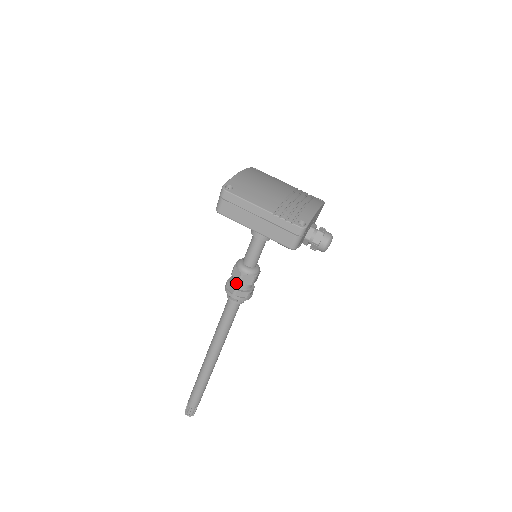
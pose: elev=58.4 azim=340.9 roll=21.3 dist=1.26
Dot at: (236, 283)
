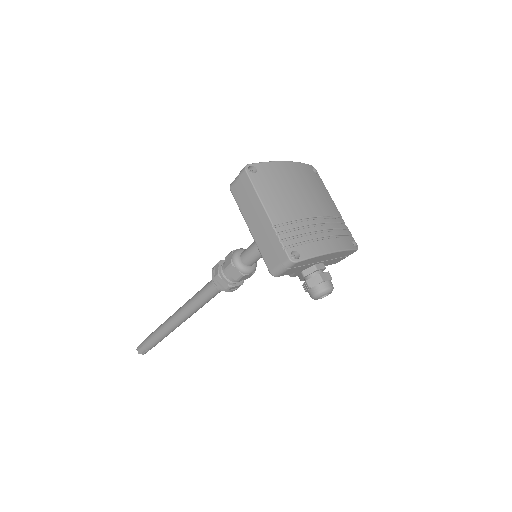
Dot at: (224, 268)
